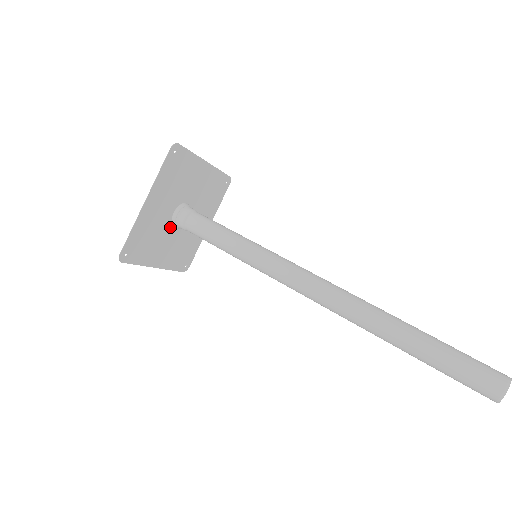
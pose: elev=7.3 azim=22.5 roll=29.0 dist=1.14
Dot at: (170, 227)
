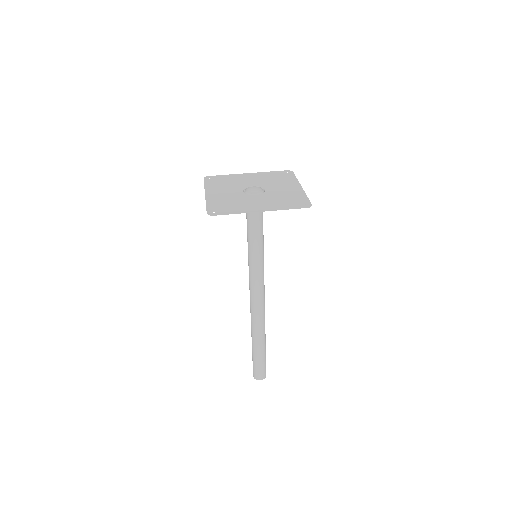
Dot at: (246, 186)
